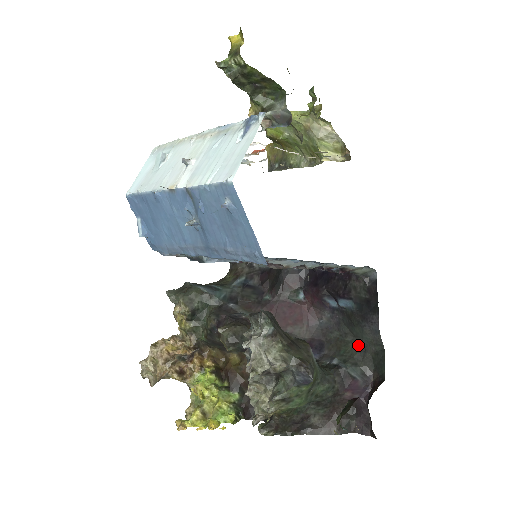
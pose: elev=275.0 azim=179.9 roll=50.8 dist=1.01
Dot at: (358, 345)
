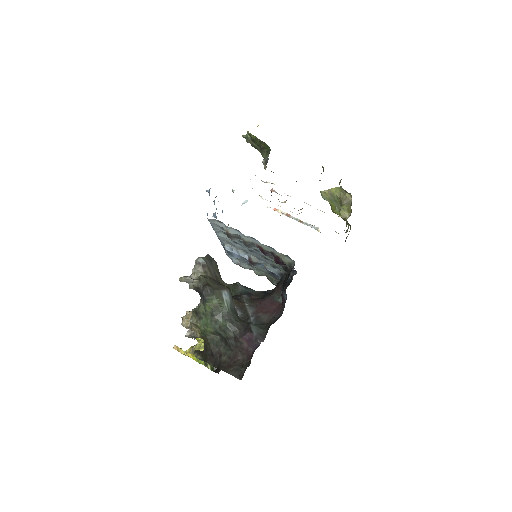
Dot at: occluded
